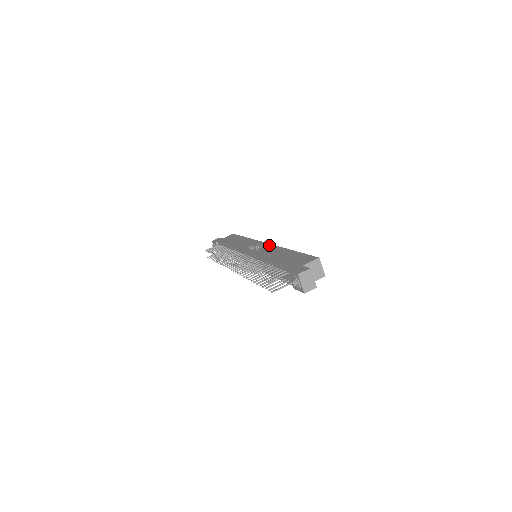
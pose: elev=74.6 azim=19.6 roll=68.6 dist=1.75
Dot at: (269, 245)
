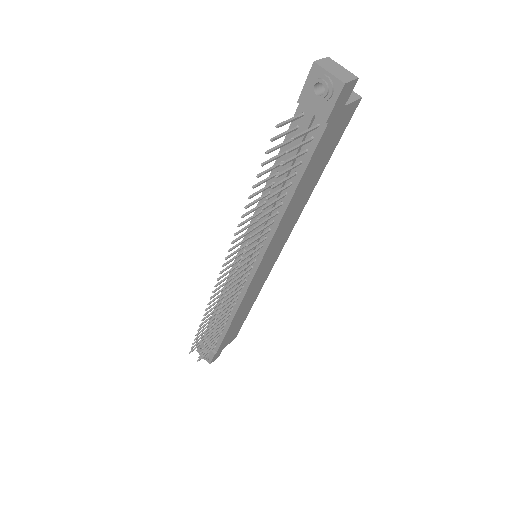
Dot at: occluded
